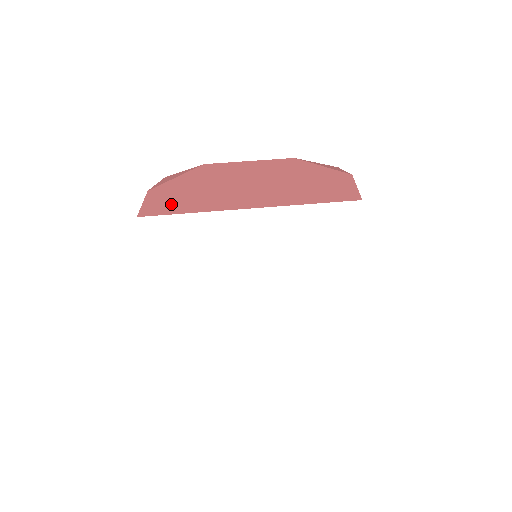
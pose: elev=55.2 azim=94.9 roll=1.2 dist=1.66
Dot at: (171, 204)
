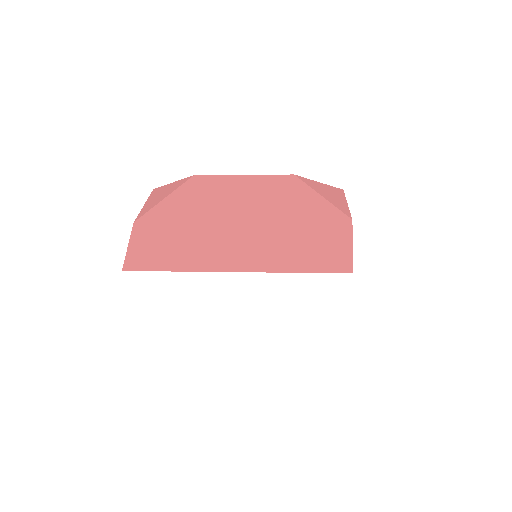
Dot at: (156, 252)
